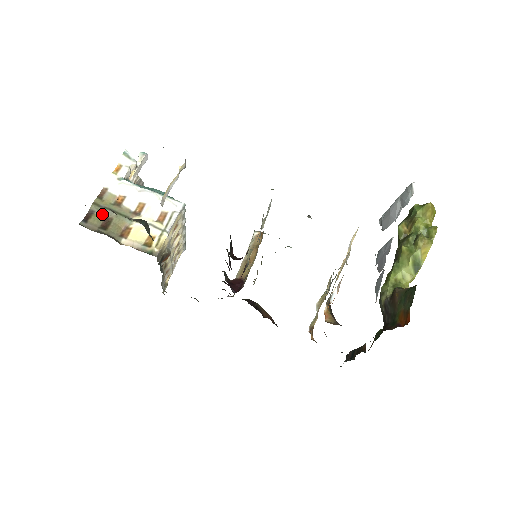
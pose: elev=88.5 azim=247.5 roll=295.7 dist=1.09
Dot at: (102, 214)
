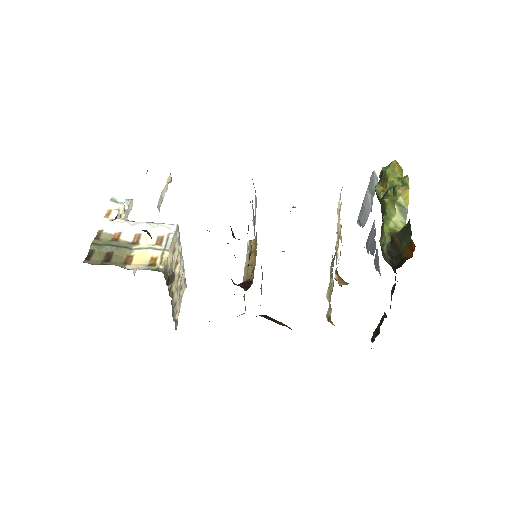
Dot at: (102, 251)
